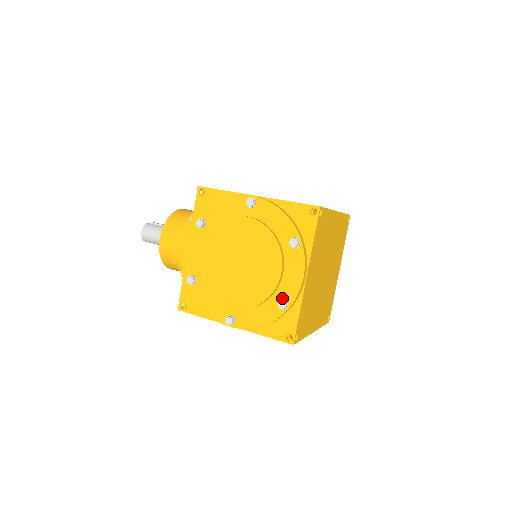
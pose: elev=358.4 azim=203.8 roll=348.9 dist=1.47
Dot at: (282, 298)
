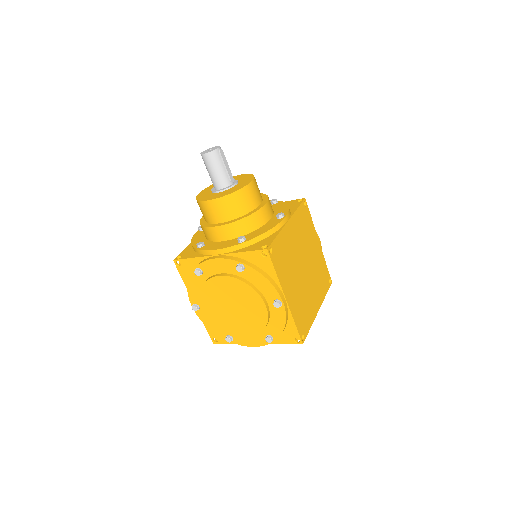
Dot at: (233, 337)
